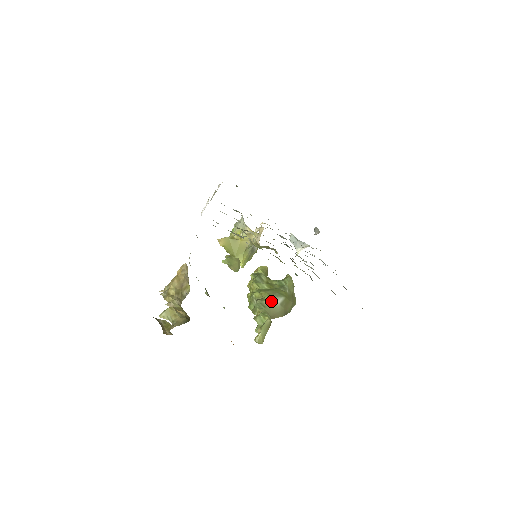
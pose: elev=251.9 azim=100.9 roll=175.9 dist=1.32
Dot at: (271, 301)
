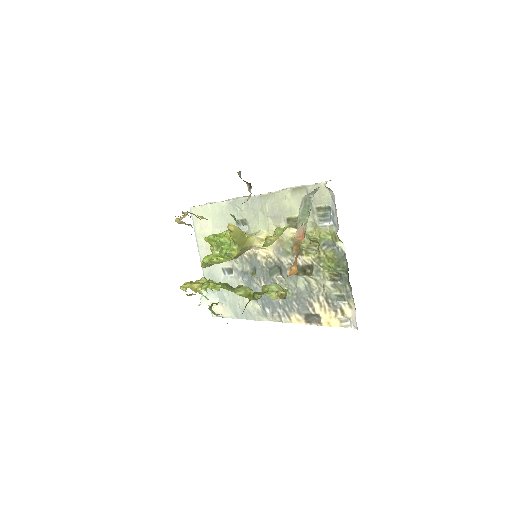
Dot at: occluded
